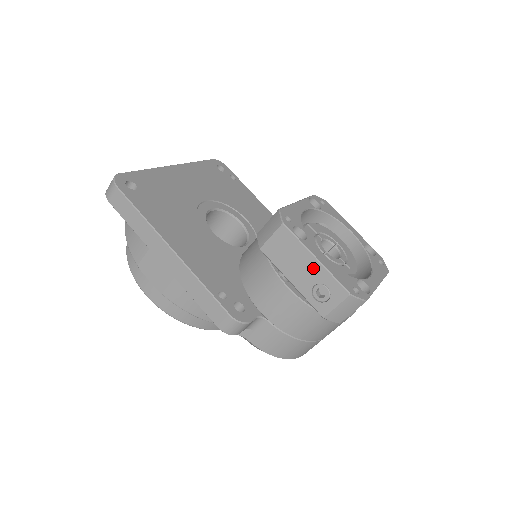
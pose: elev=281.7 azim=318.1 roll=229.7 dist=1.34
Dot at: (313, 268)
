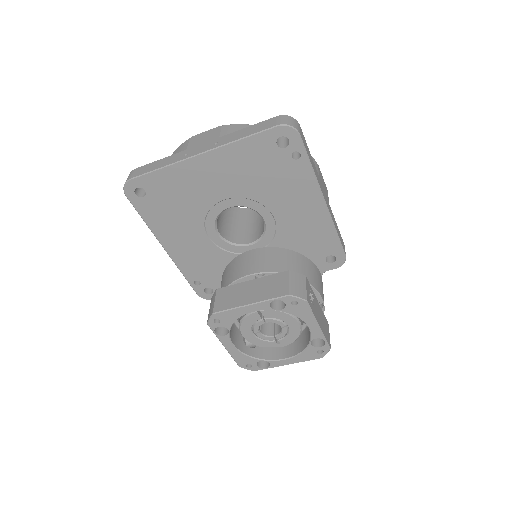
Dot at: occluded
